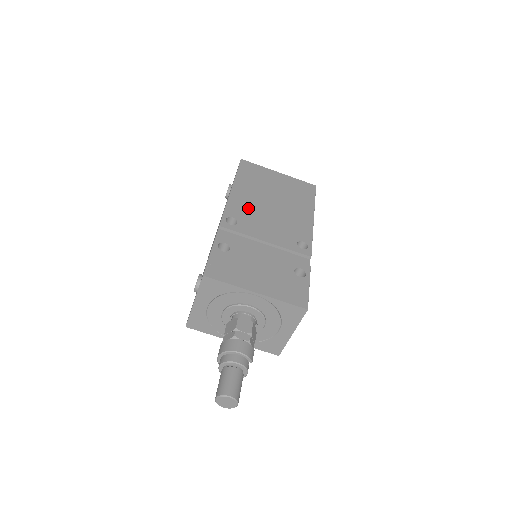
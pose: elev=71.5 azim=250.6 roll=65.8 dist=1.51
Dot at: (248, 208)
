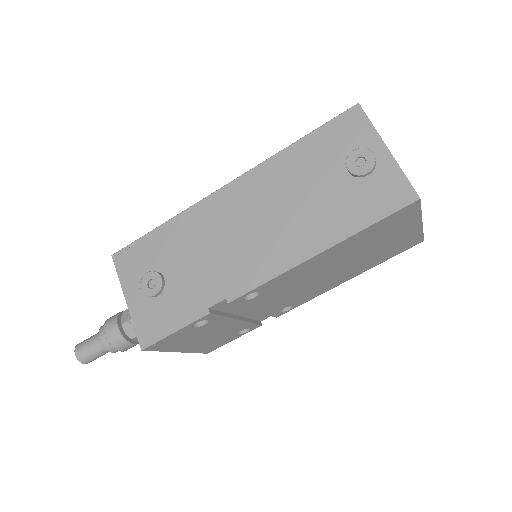
Dot at: (296, 279)
